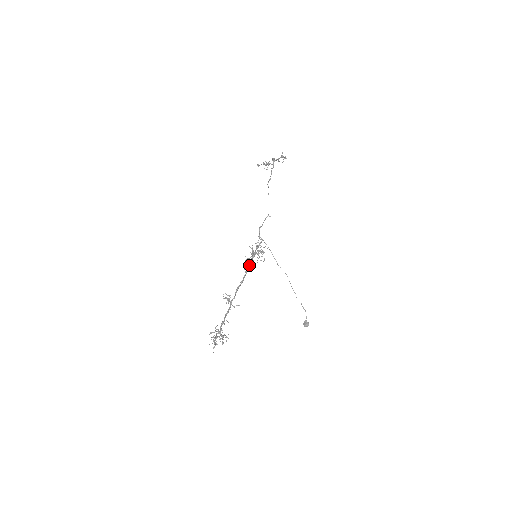
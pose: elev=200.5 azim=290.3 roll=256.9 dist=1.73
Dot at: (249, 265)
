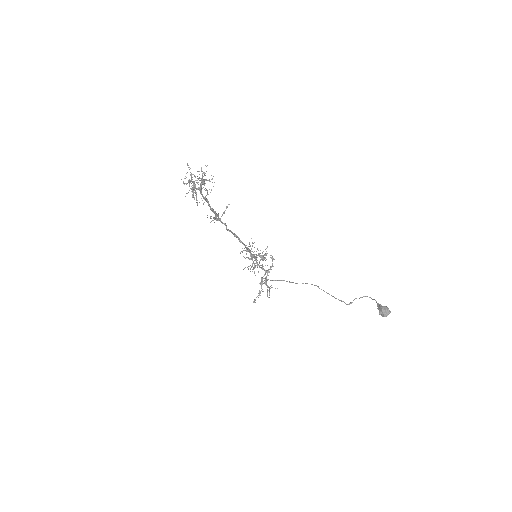
Dot at: (246, 249)
